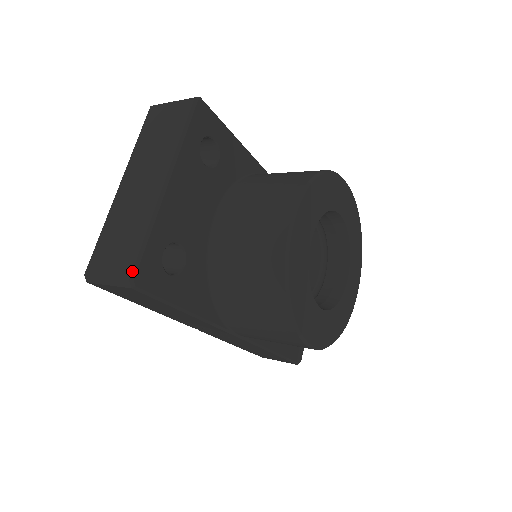
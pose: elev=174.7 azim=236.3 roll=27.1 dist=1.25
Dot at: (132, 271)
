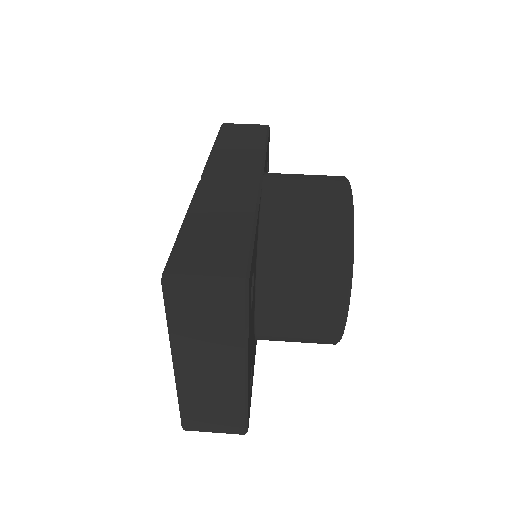
Dot at: (245, 430)
